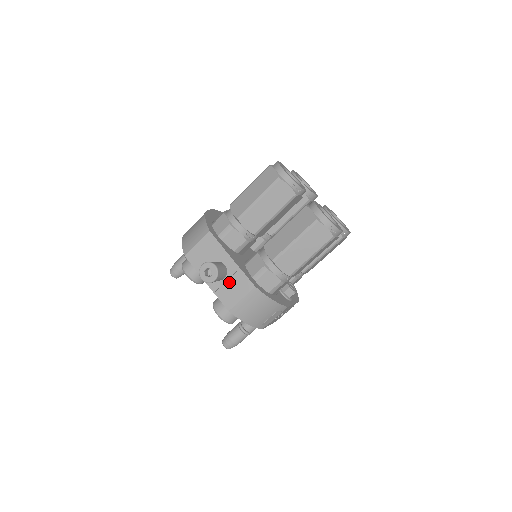
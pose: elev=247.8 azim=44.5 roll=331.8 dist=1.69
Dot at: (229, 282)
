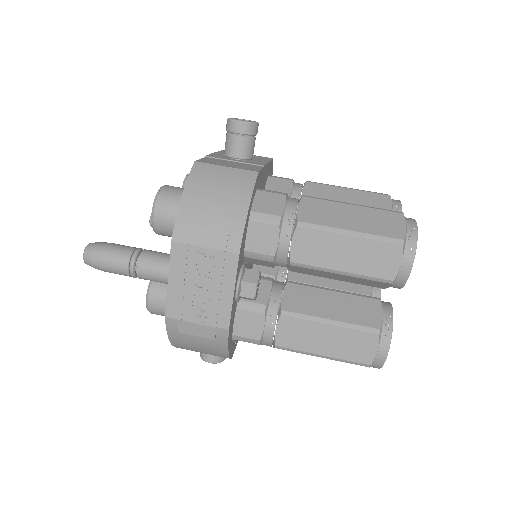
Dot at: (235, 162)
